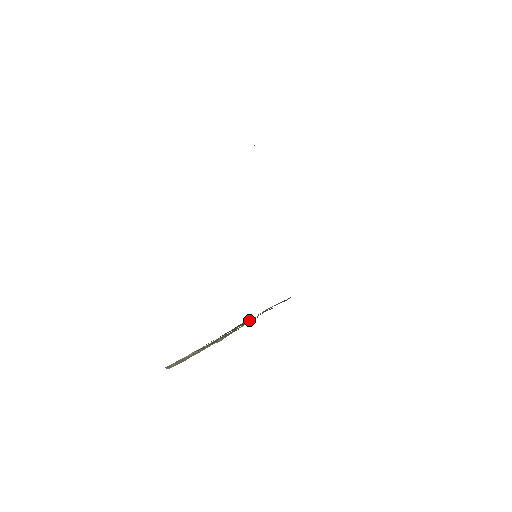
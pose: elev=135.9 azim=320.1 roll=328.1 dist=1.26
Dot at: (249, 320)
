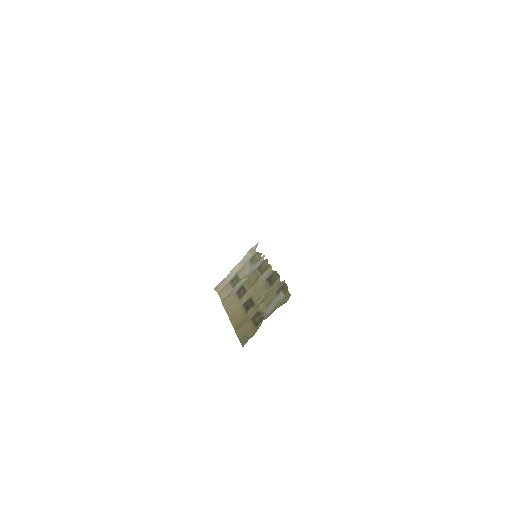
Dot at: (261, 317)
